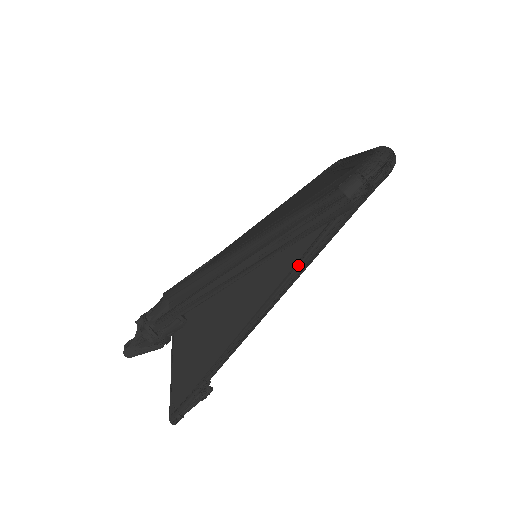
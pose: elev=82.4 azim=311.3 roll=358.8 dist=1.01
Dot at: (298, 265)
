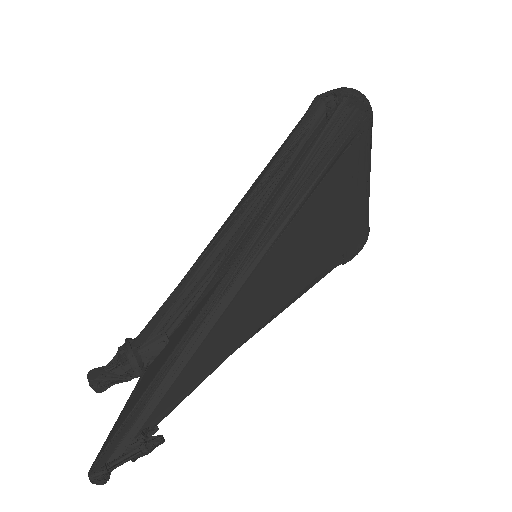
Dot at: (282, 198)
